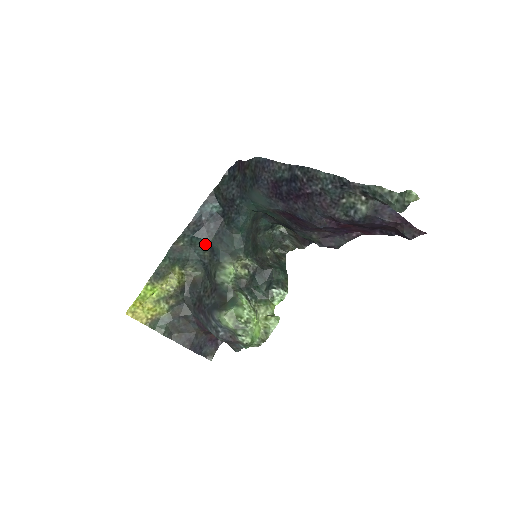
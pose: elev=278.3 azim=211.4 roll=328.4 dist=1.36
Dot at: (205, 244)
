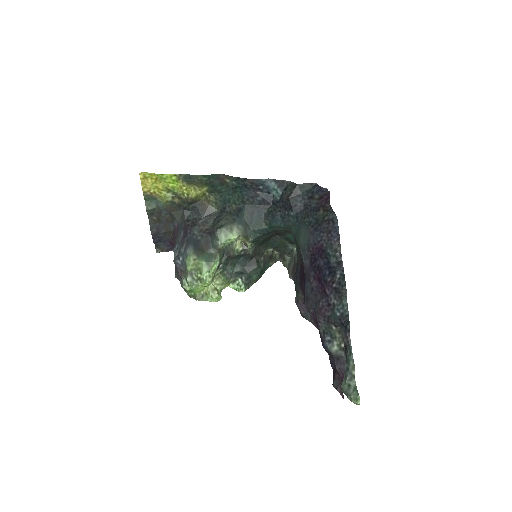
Dot at: (241, 201)
